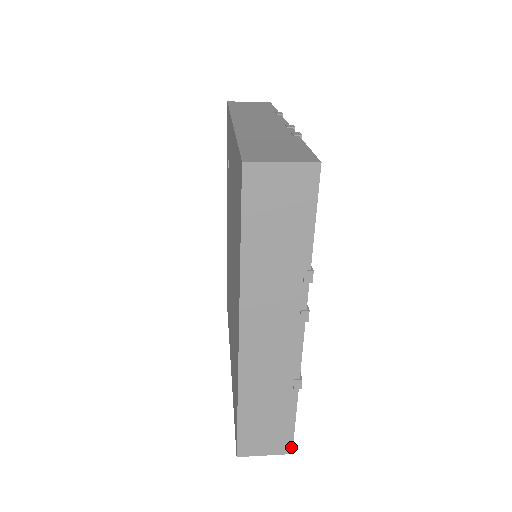
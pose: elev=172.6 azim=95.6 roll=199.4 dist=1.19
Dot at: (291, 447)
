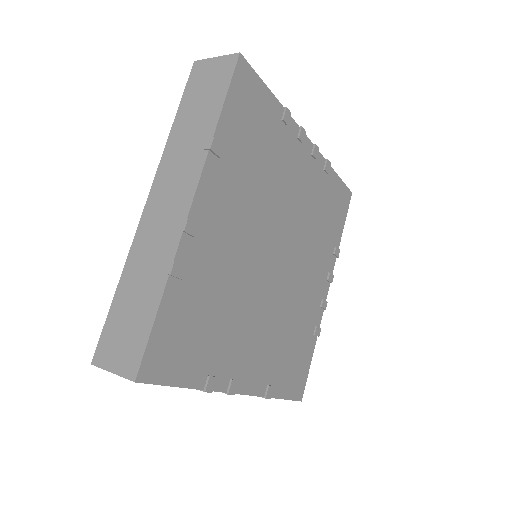
Dot at: occluded
